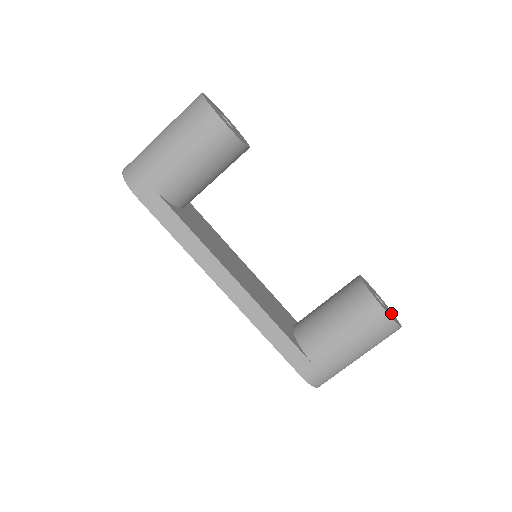
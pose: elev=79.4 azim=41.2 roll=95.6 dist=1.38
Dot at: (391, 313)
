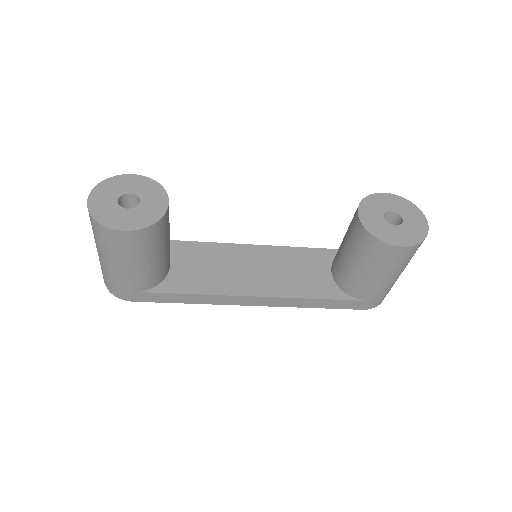
Dot at: (412, 219)
